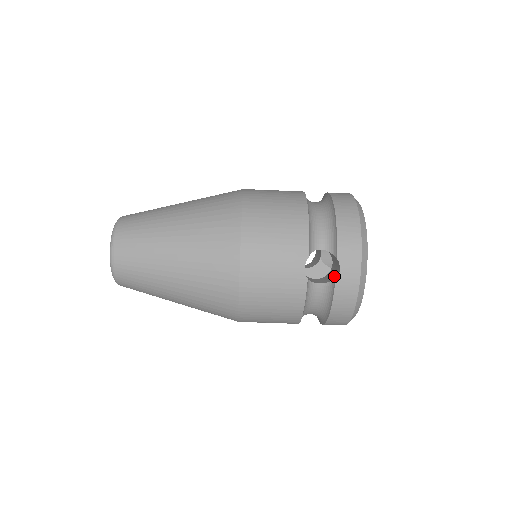
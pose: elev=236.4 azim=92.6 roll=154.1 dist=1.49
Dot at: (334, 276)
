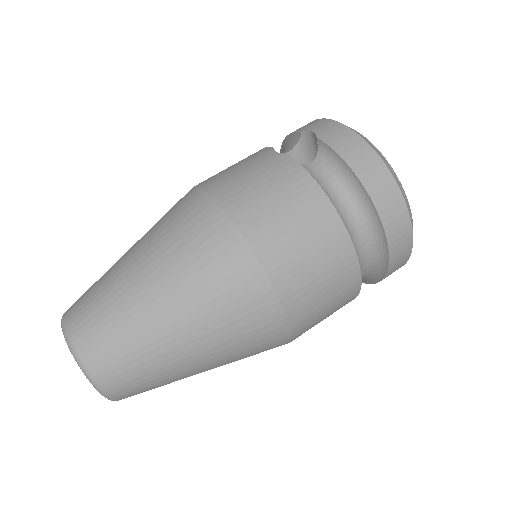
Dot at: occluded
